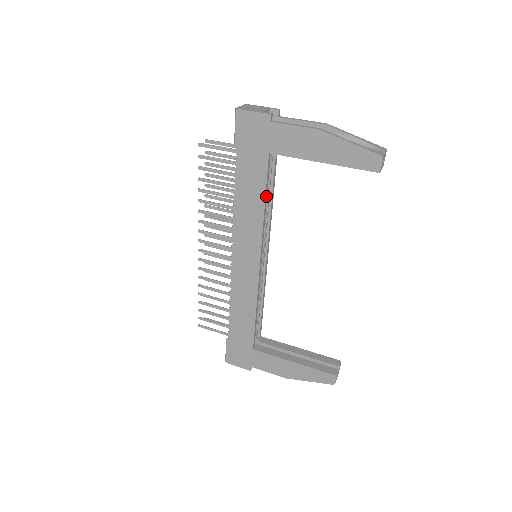
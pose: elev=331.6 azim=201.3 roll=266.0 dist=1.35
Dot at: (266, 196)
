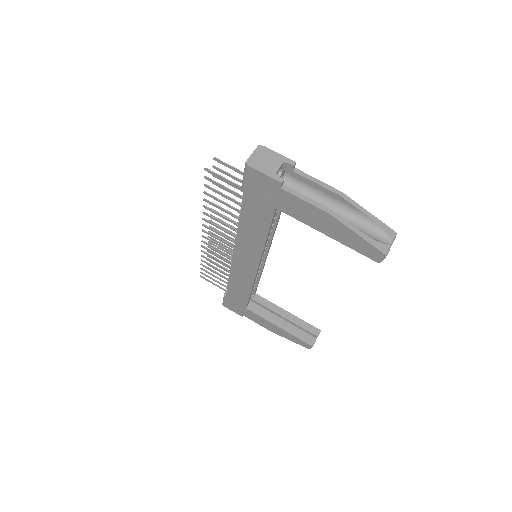
Dot at: (269, 231)
